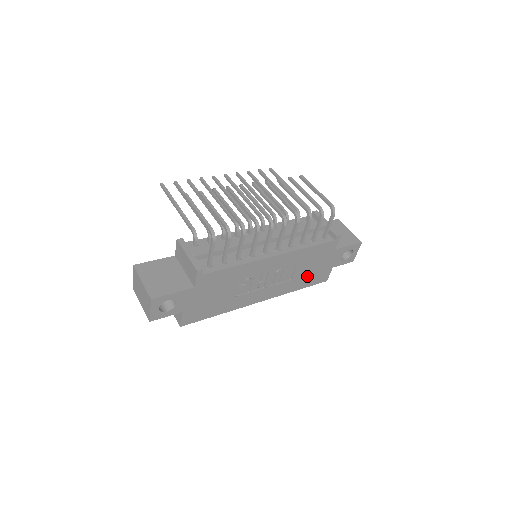
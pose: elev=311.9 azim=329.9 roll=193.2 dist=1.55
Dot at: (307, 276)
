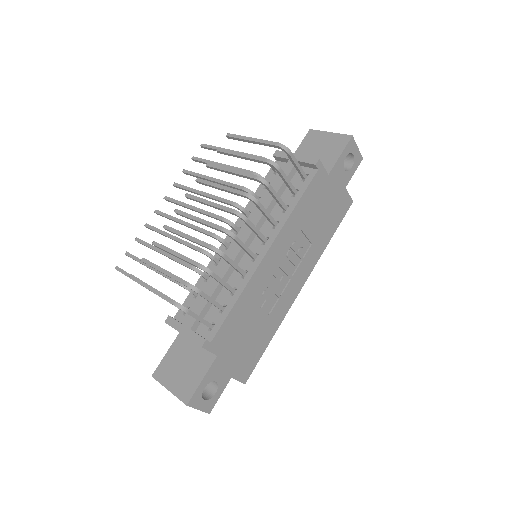
Dot at: (325, 223)
